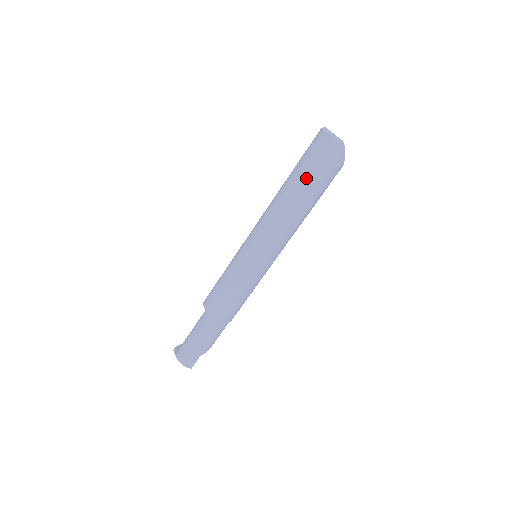
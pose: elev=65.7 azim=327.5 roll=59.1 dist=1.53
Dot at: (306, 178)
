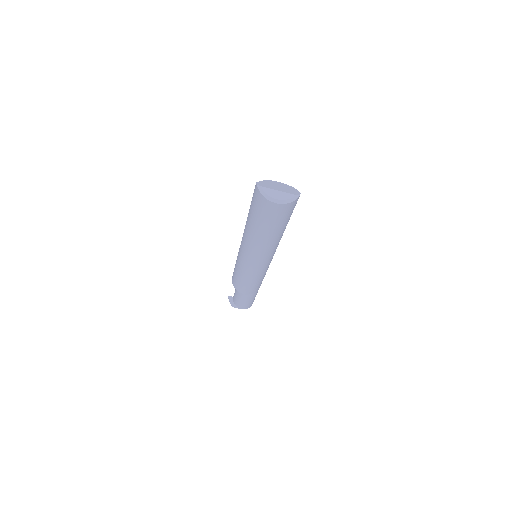
Dot at: (279, 228)
